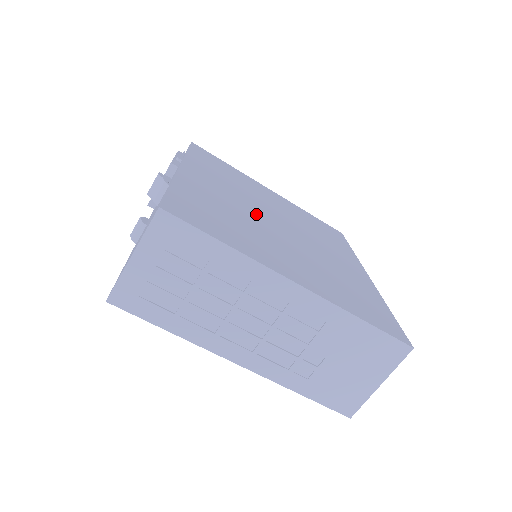
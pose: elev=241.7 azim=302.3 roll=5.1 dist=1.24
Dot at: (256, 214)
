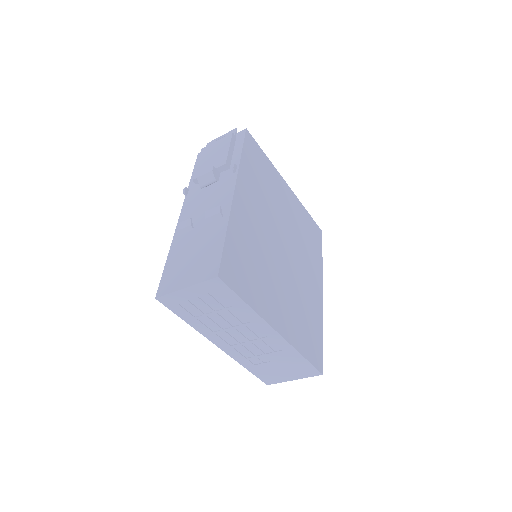
Dot at: (271, 242)
